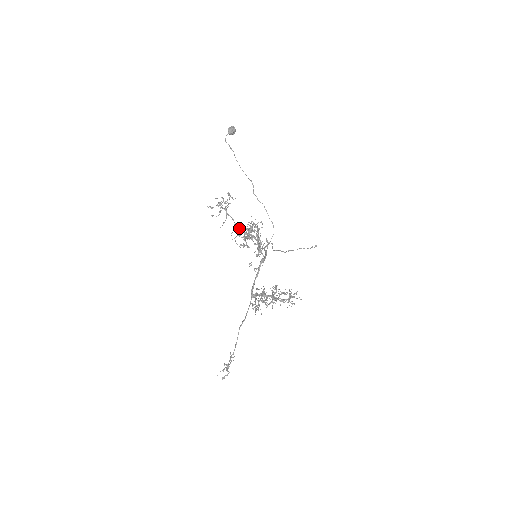
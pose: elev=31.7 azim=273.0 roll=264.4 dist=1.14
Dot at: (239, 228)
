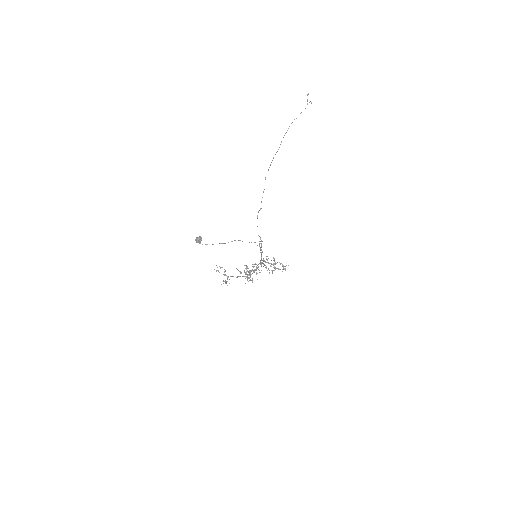
Dot at: occluded
